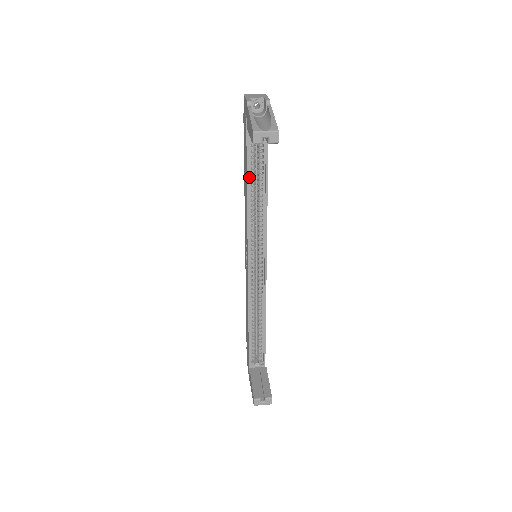
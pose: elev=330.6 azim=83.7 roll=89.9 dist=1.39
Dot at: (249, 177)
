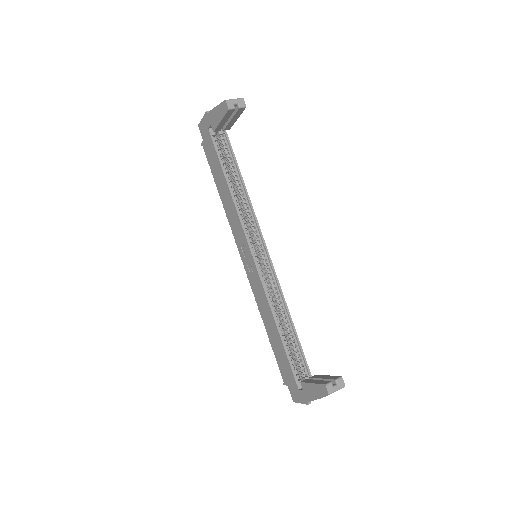
Dot at: (226, 177)
